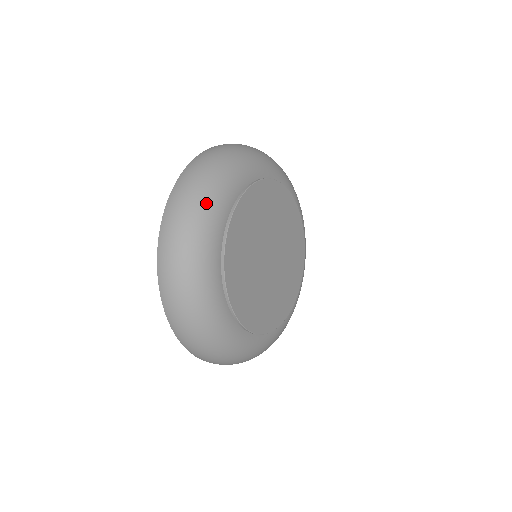
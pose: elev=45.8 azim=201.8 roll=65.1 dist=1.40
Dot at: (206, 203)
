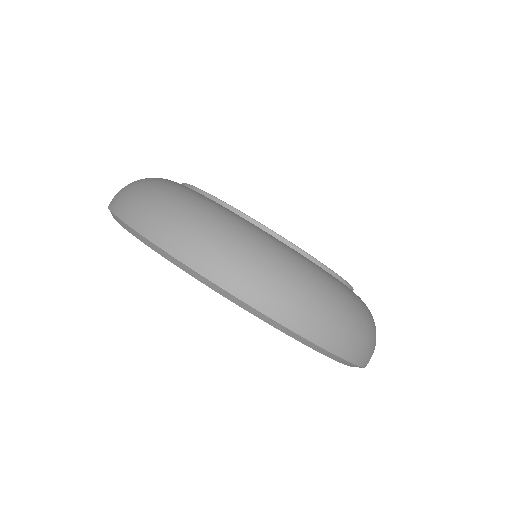
Dot at: occluded
